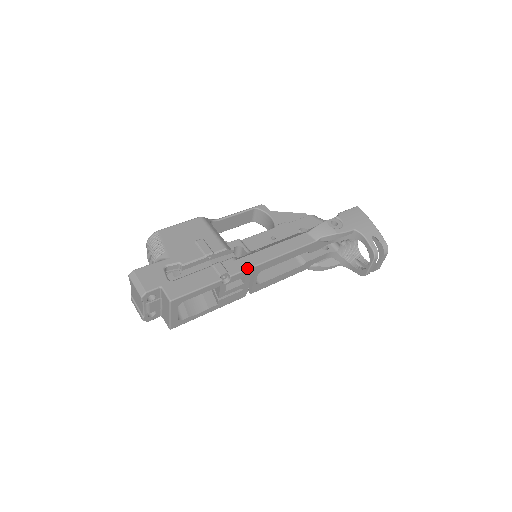
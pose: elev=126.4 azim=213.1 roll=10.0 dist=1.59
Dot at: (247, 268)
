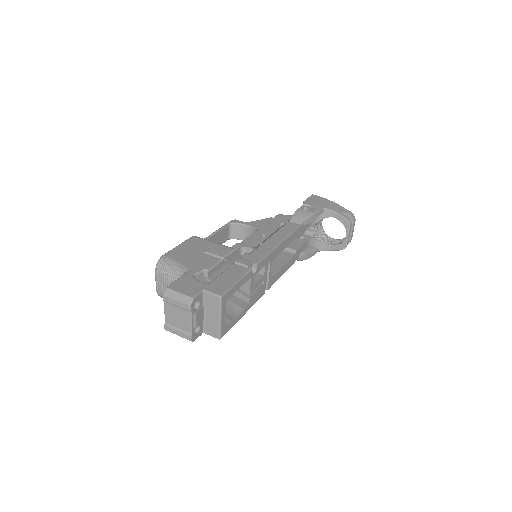
Dot at: (265, 255)
